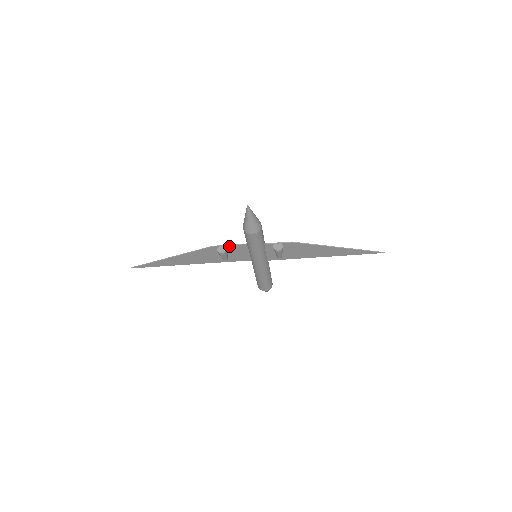
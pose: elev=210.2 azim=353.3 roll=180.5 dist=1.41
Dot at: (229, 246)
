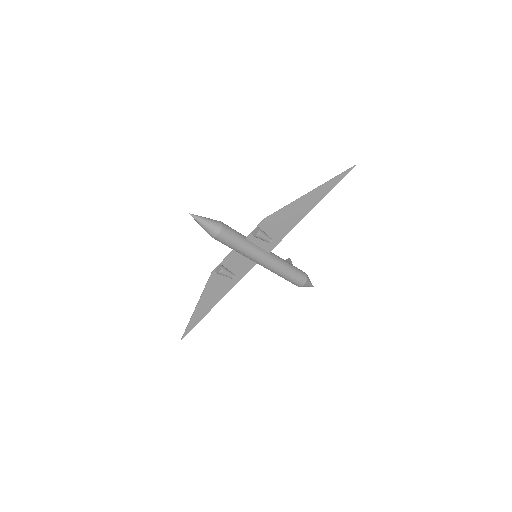
Dot at: (223, 262)
